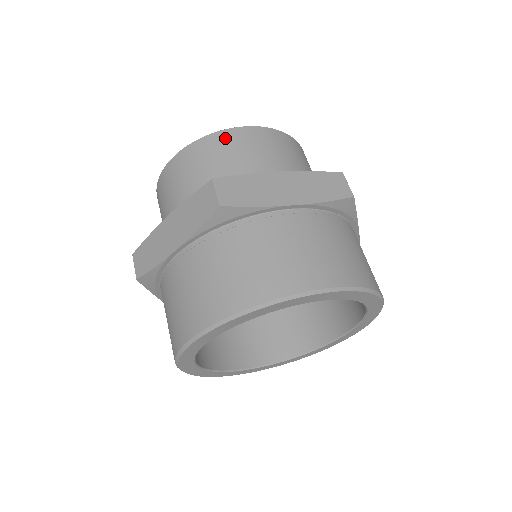
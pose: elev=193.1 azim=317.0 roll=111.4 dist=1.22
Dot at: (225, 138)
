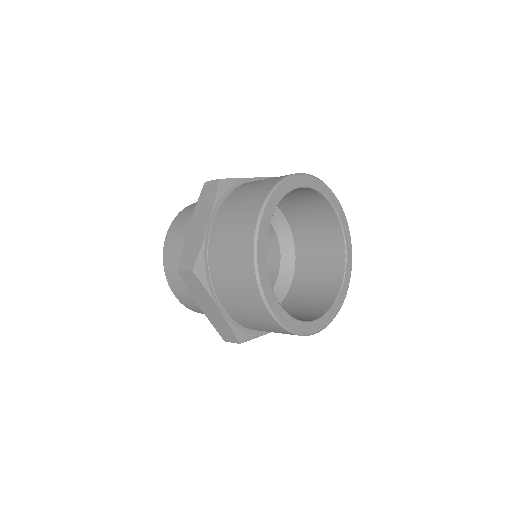
Dot at: (193, 205)
